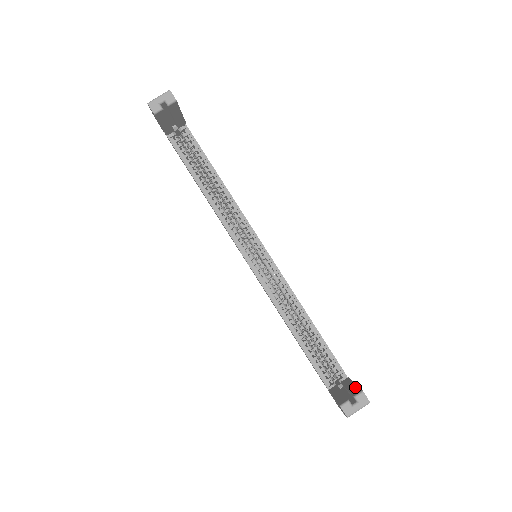
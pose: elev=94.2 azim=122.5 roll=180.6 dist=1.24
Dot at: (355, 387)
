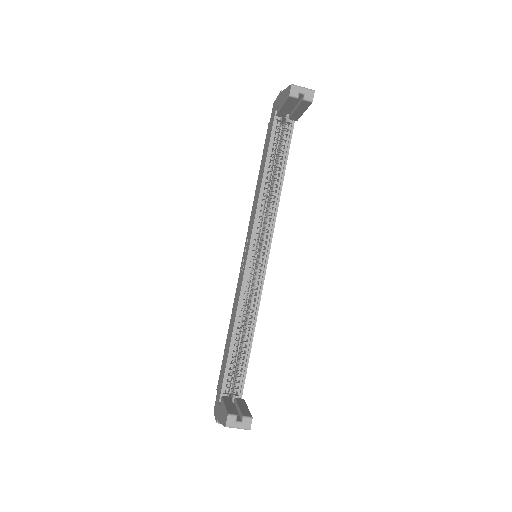
Dot at: (247, 410)
